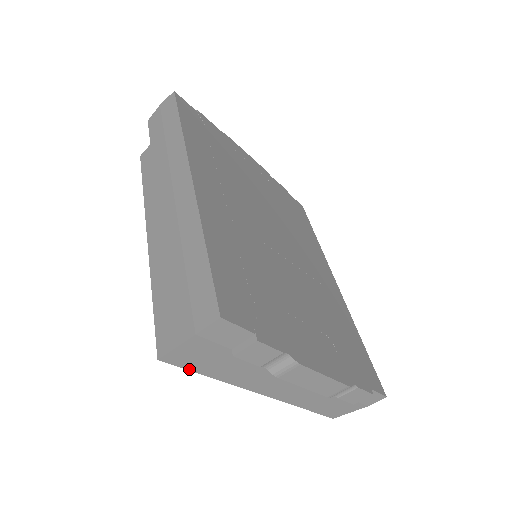
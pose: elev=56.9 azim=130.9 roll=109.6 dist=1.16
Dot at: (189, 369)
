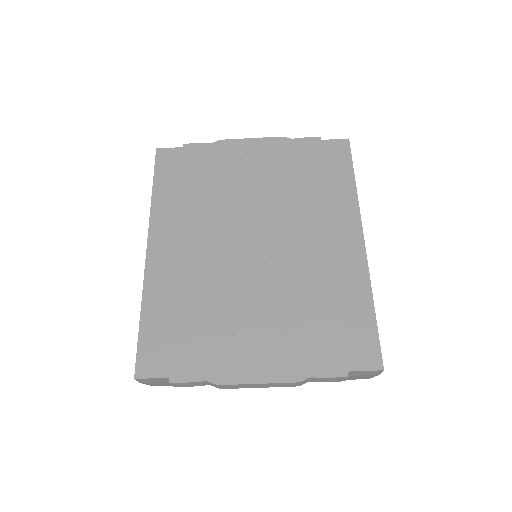
Dot at: occluded
